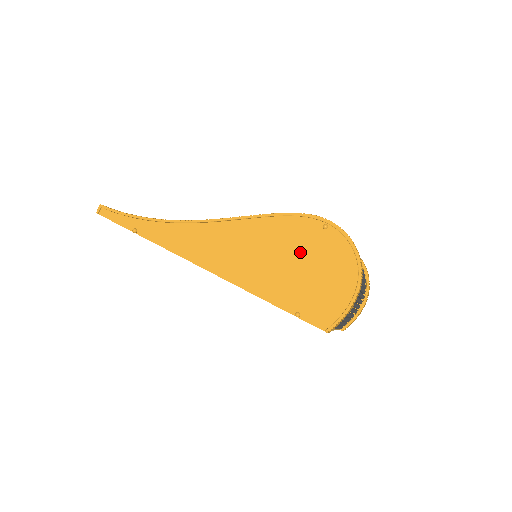
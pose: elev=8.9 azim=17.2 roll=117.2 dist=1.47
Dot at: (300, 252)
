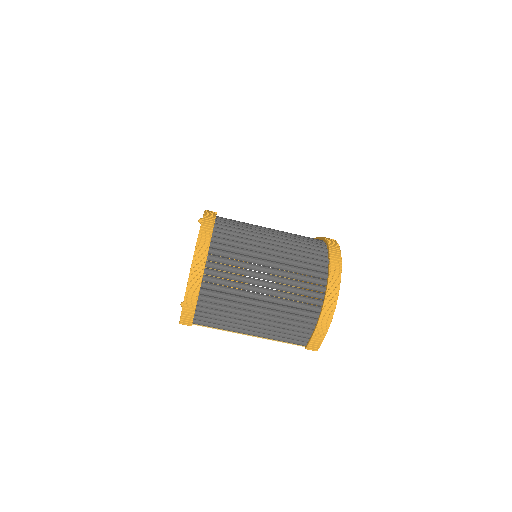
Dot at: occluded
